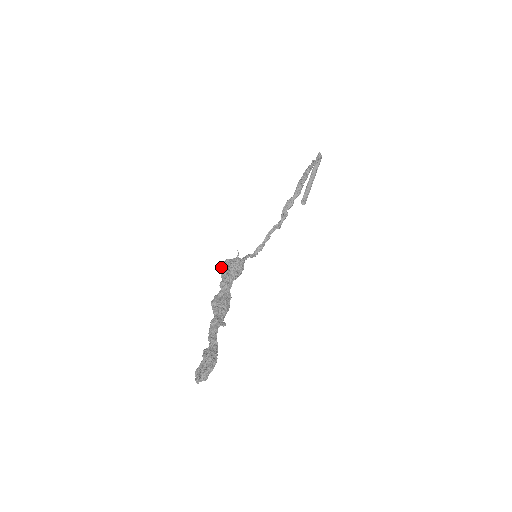
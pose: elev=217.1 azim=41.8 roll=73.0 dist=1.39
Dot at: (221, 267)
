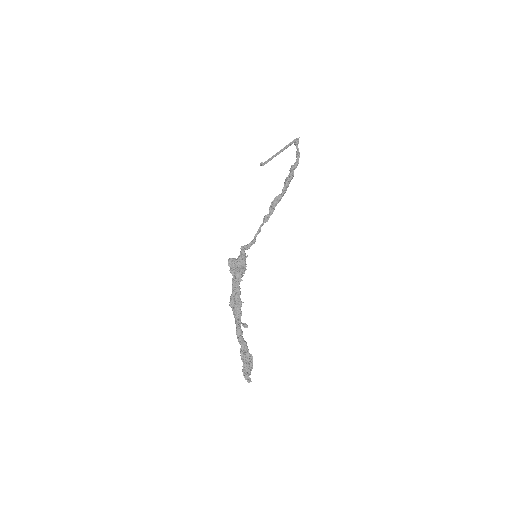
Dot at: (230, 266)
